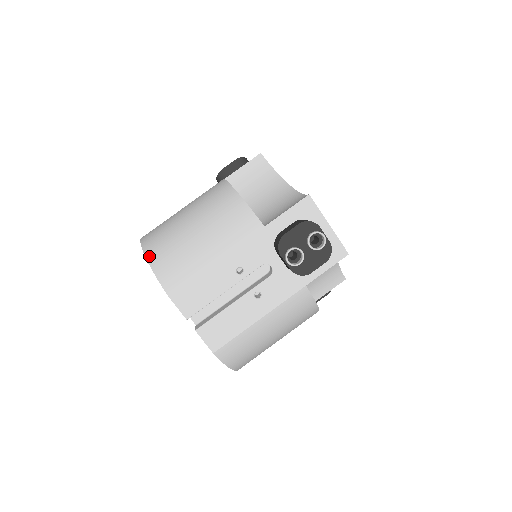
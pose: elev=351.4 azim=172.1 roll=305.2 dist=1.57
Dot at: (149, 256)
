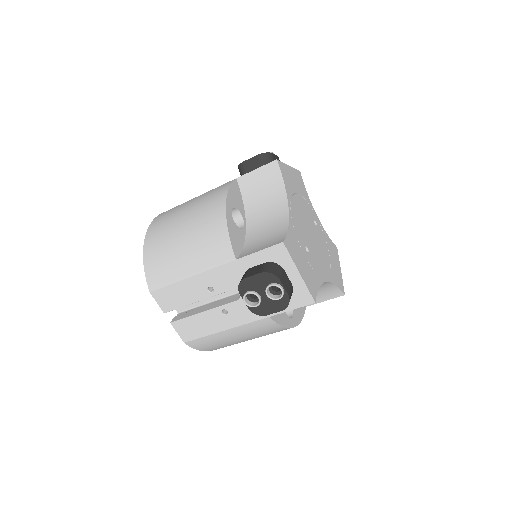
Dot at: (145, 249)
